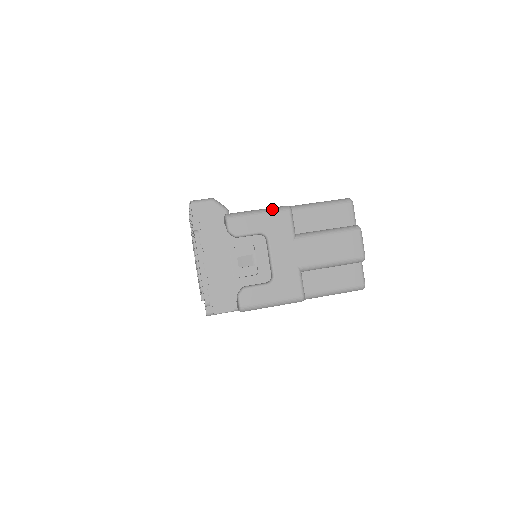
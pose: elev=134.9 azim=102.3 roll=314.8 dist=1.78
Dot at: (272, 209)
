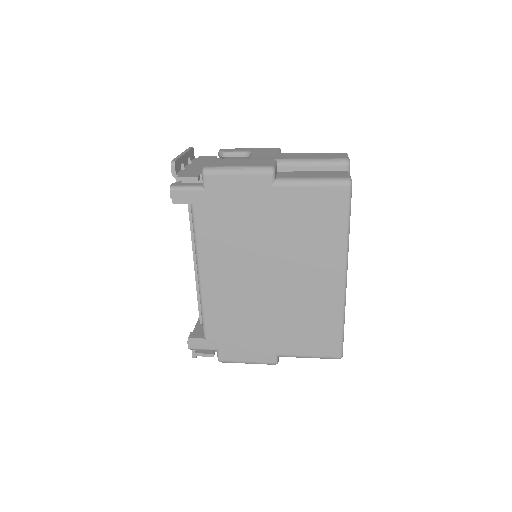
Dot at: occluded
